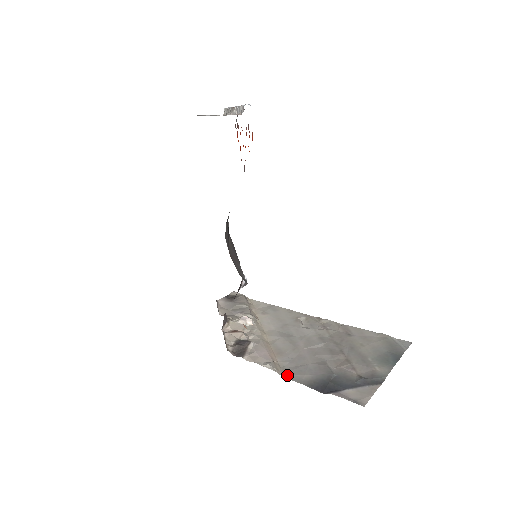
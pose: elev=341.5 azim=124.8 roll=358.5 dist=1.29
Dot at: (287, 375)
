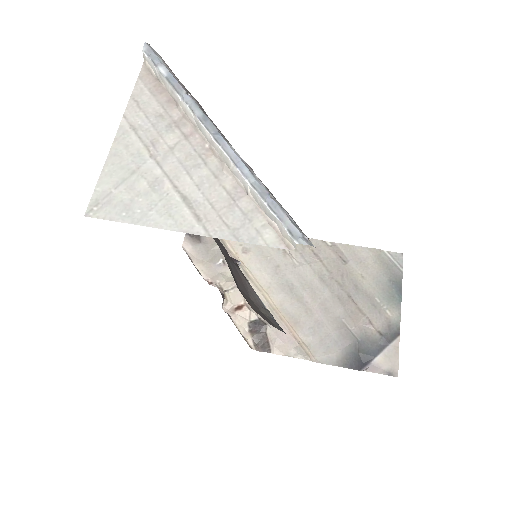
Dot at: (319, 359)
